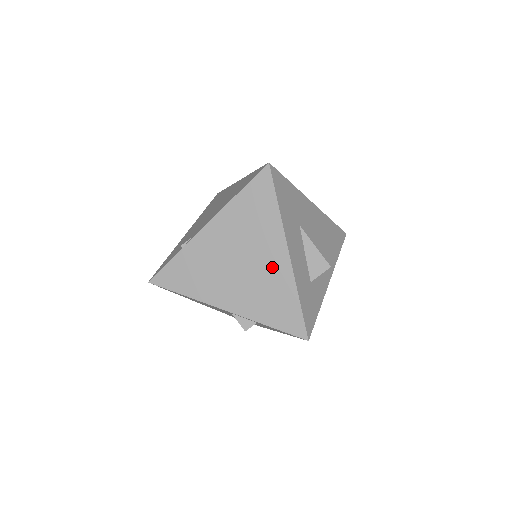
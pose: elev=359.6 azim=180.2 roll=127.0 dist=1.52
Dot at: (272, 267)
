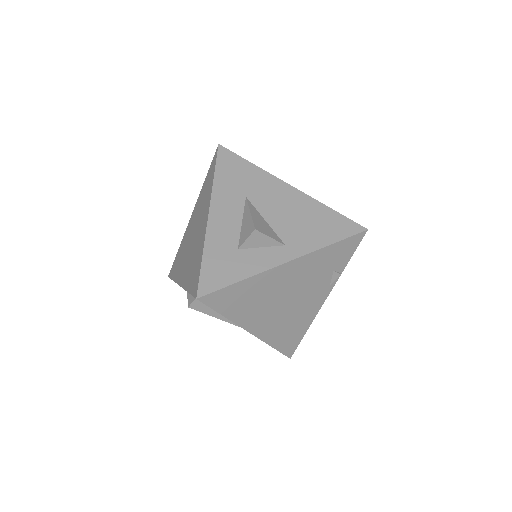
Dot at: (201, 232)
